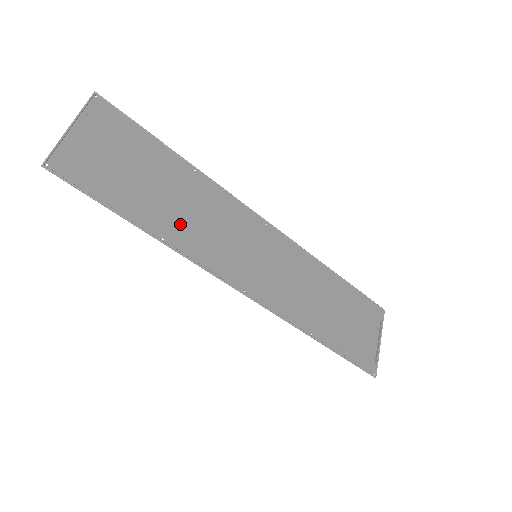
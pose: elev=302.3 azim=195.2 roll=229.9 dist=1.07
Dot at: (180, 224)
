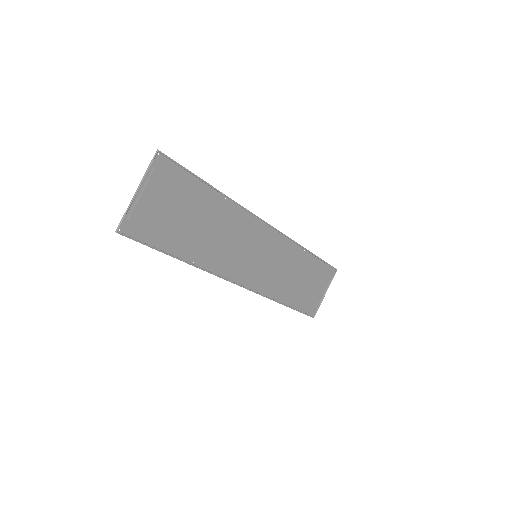
Dot at: (207, 248)
